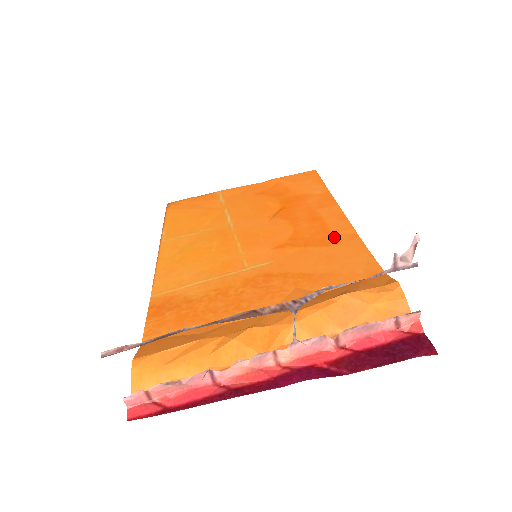
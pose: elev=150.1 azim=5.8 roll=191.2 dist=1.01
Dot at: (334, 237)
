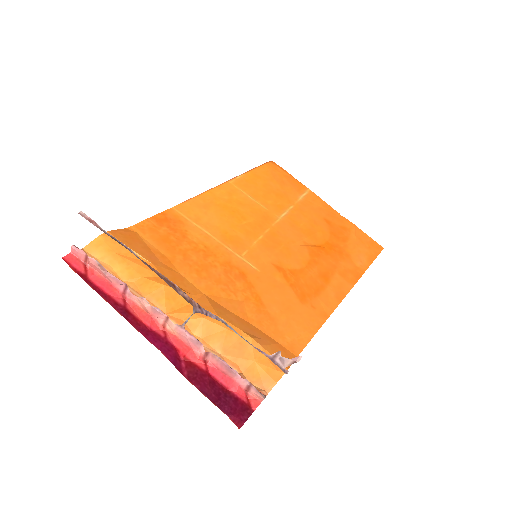
Dot at: (314, 301)
